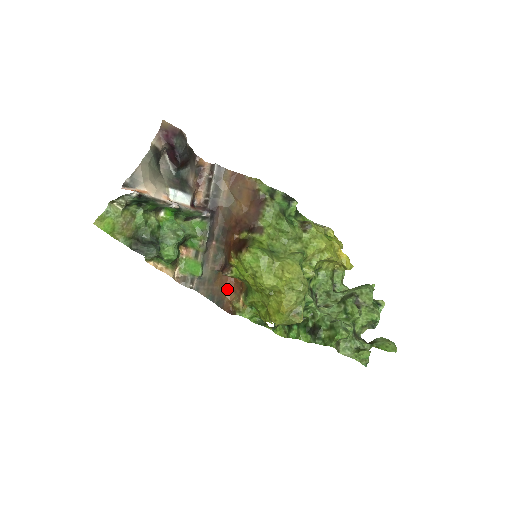
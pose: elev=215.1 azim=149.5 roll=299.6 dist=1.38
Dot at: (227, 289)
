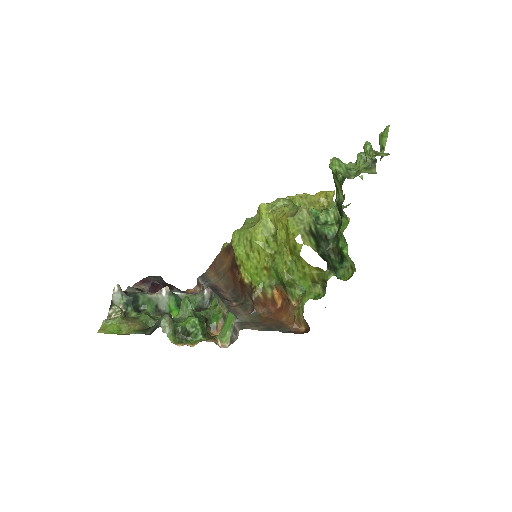
Dot at: (283, 321)
